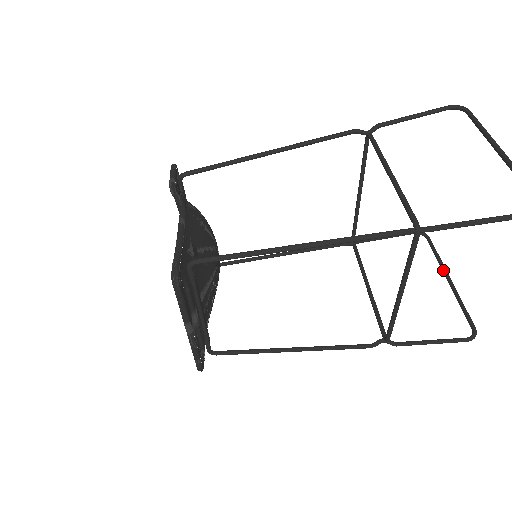
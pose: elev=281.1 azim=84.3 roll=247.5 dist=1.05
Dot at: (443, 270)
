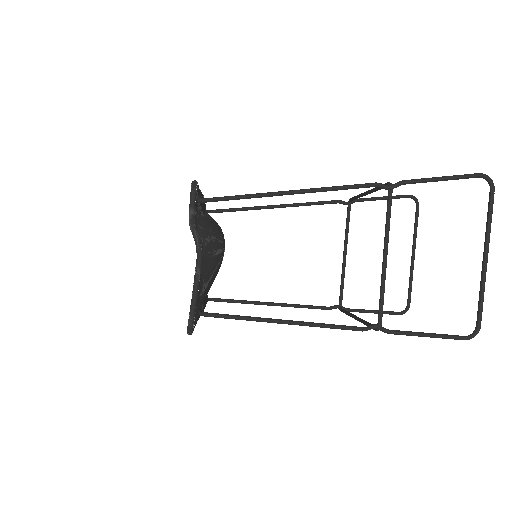
Dot at: (413, 246)
